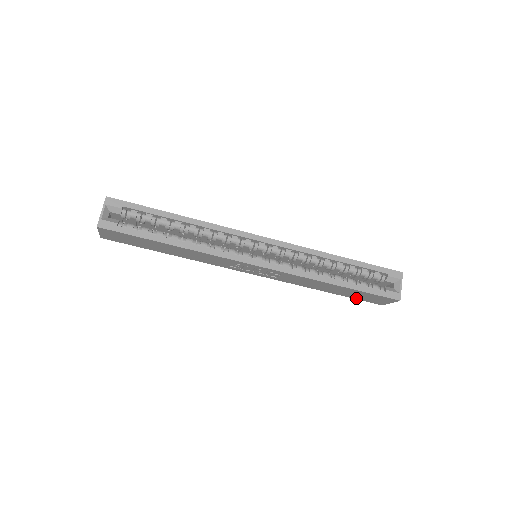
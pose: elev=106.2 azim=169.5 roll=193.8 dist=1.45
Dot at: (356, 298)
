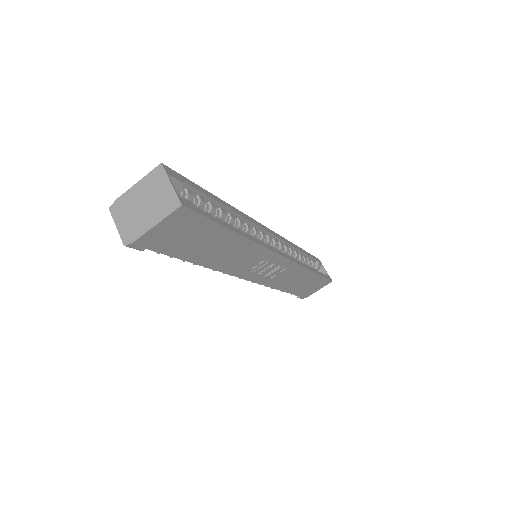
Dot at: (298, 293)
